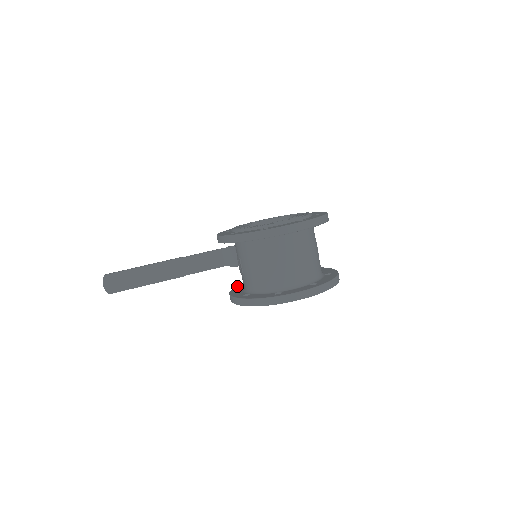
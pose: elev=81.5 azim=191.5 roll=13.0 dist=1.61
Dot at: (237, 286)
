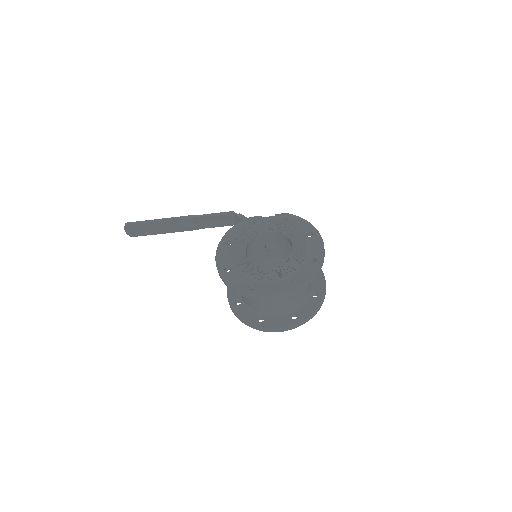
Dot at: occluded
